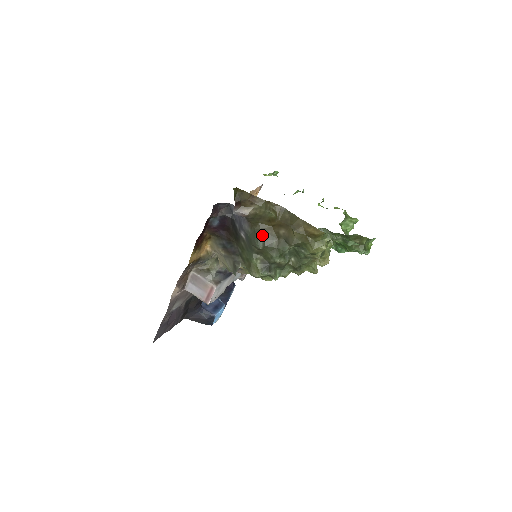
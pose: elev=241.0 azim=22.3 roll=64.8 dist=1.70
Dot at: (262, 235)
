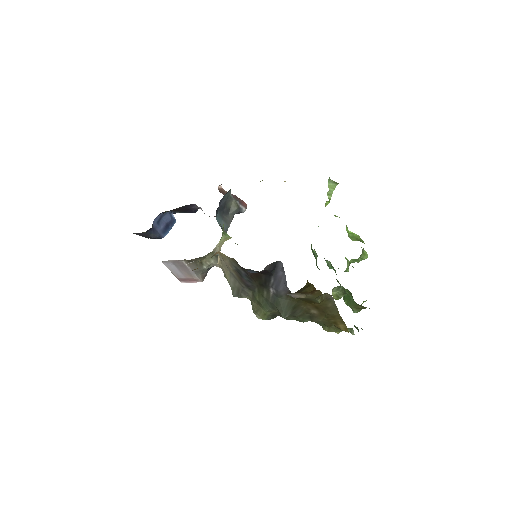
Dot at: (294, 308)
